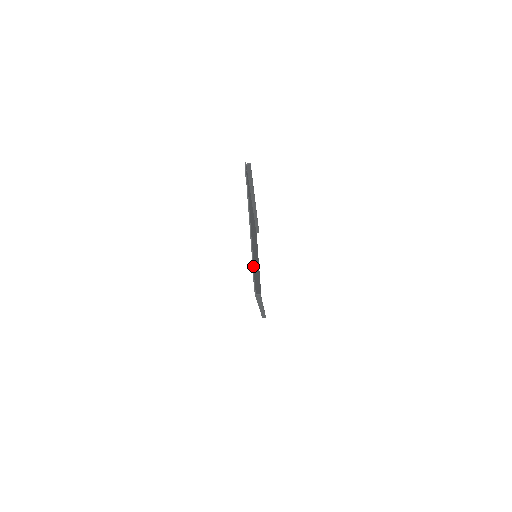
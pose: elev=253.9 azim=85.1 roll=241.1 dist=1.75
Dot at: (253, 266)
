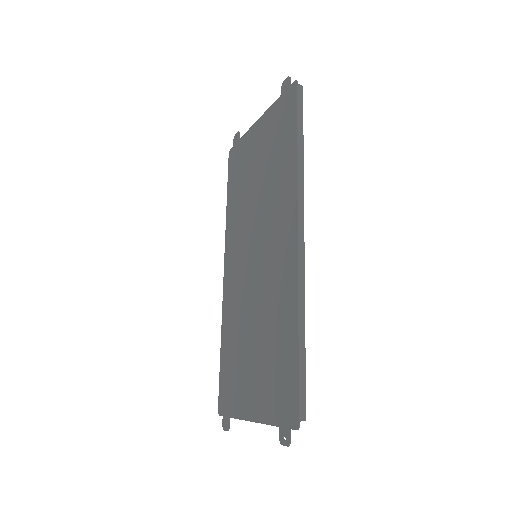
Dot at: occluded
